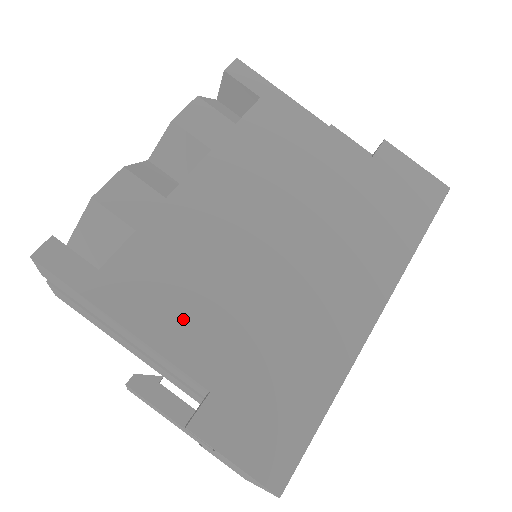
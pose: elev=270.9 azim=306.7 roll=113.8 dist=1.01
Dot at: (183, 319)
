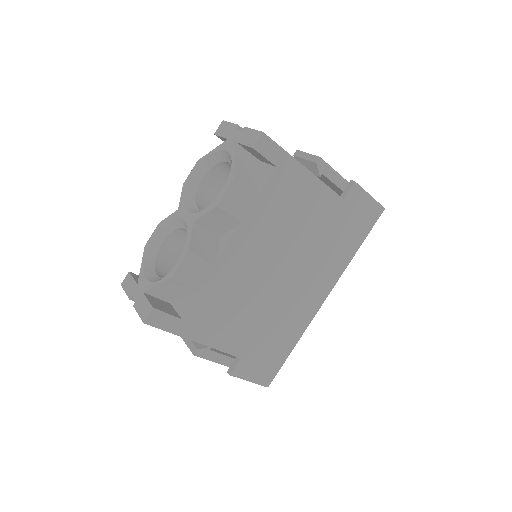
Dot at: (227, 331)
